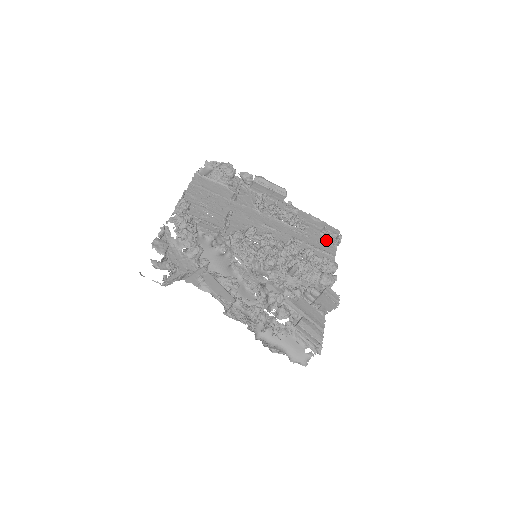
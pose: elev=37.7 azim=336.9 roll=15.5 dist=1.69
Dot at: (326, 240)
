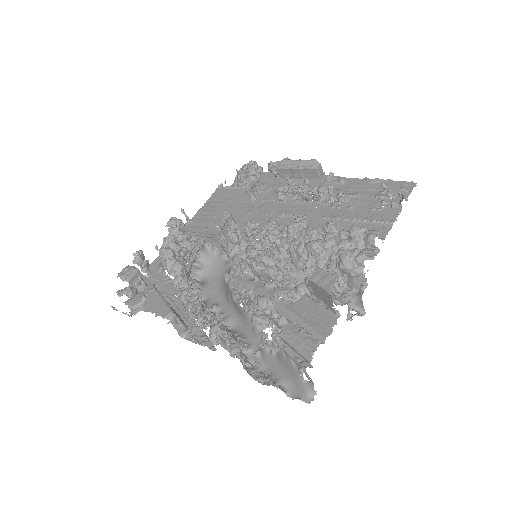
Dot at: (380, 203)
